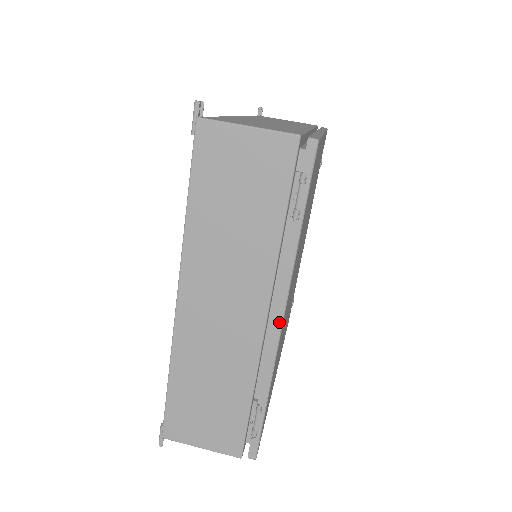
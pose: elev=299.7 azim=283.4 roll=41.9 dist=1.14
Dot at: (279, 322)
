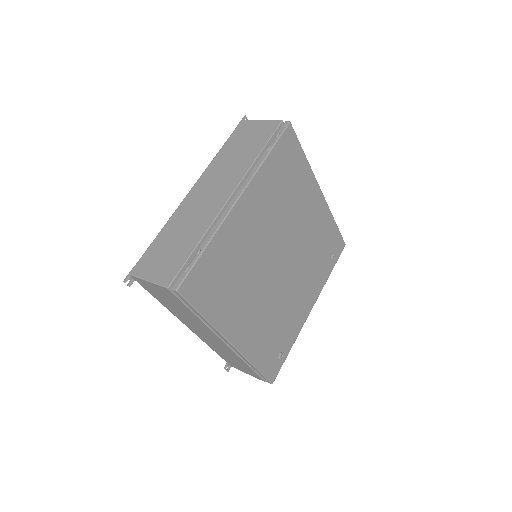
Dot at: (236, 198)
